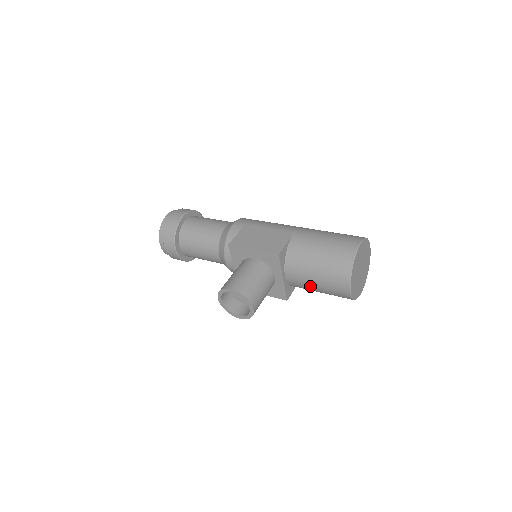
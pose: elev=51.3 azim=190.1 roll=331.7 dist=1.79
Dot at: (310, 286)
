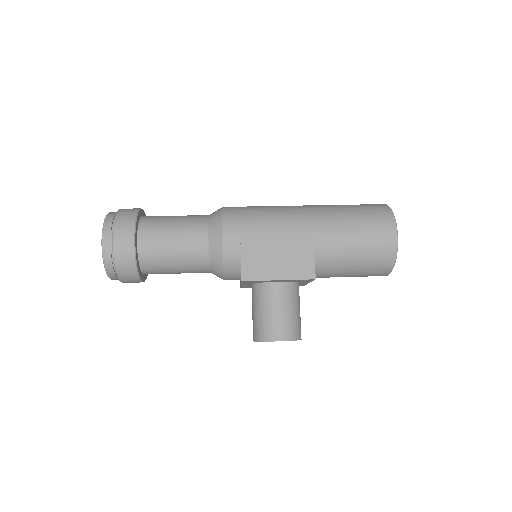
Dot at: occluded
